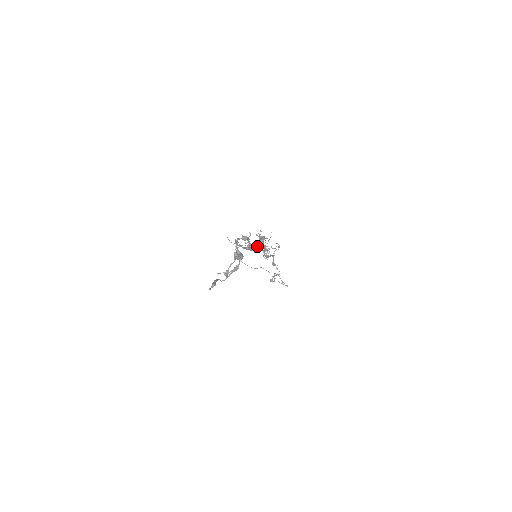
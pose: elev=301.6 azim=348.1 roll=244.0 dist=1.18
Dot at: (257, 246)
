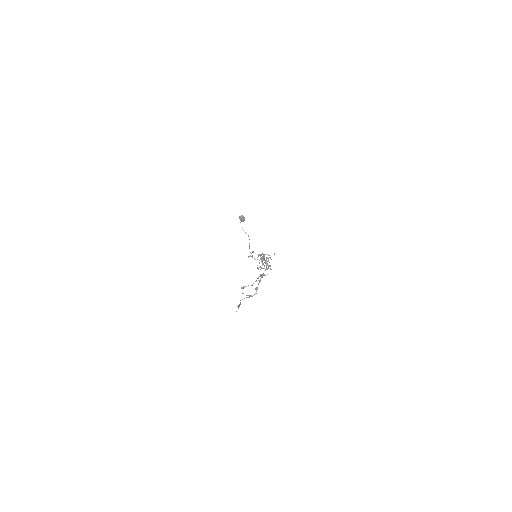
Dot at: (262, 261)
